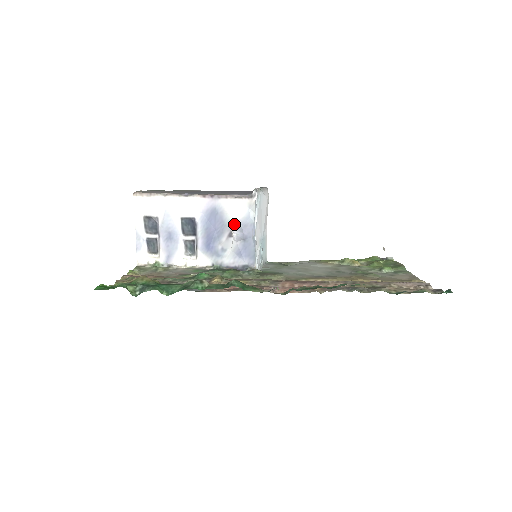
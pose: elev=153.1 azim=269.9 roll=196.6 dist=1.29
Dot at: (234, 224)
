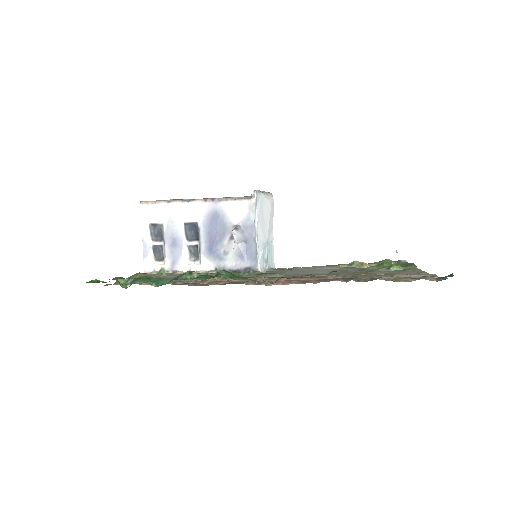
Dot at: (235, 226)
